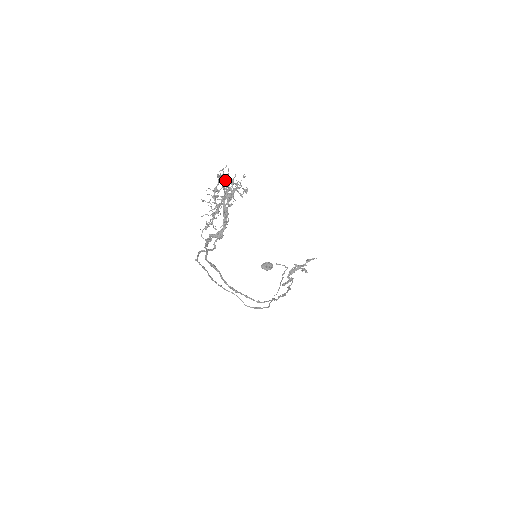
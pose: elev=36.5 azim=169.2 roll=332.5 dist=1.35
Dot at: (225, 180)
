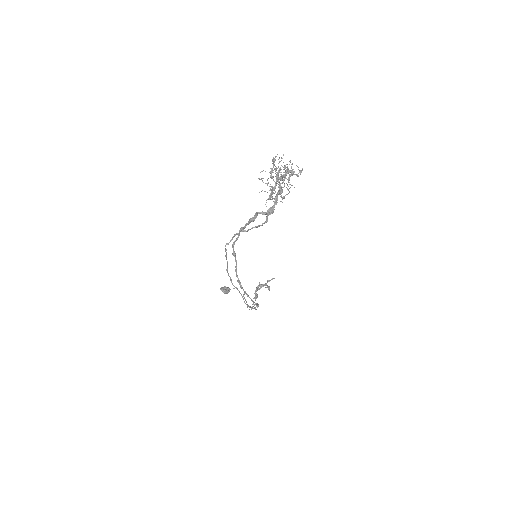
Dot at: (271, 168)
